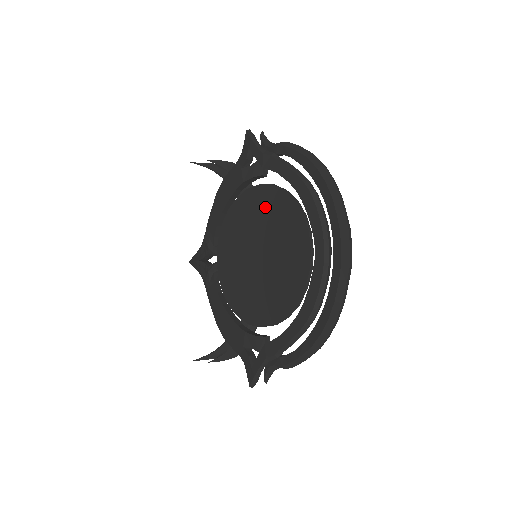
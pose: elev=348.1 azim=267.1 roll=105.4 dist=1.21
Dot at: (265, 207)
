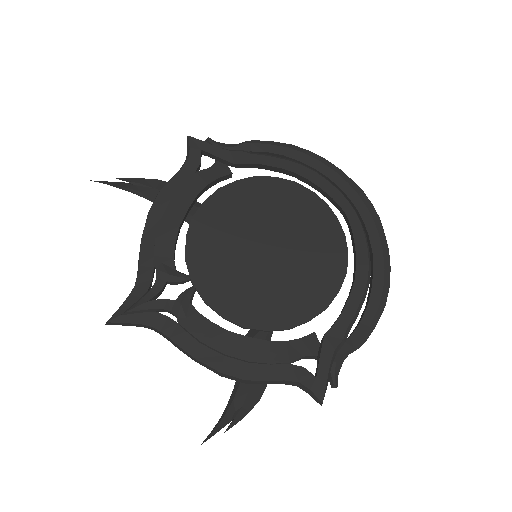
Dot at: (256, 199)
